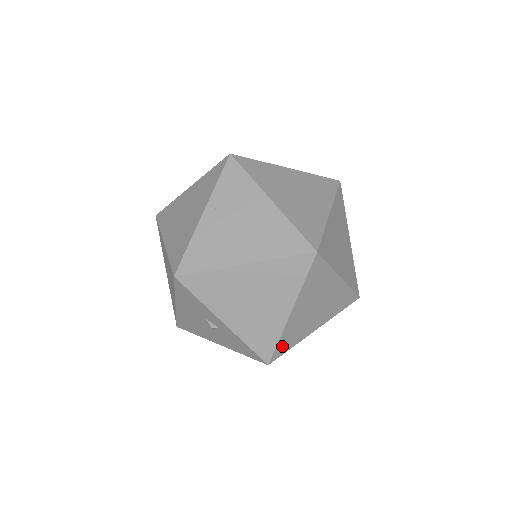
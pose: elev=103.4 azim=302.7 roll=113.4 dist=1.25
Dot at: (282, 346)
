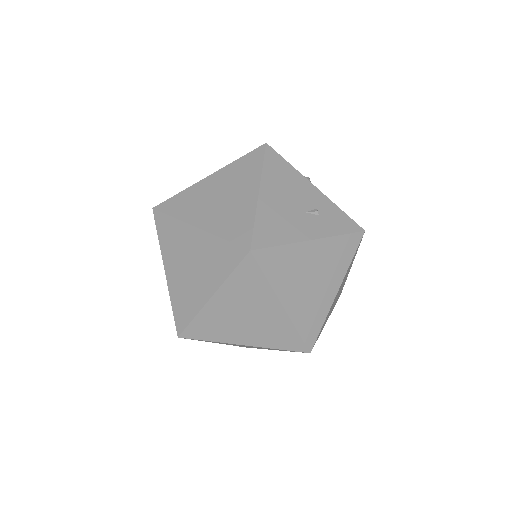
Dot at: occluded
